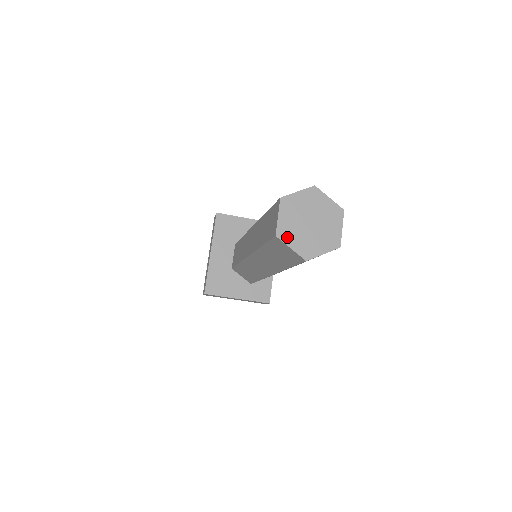
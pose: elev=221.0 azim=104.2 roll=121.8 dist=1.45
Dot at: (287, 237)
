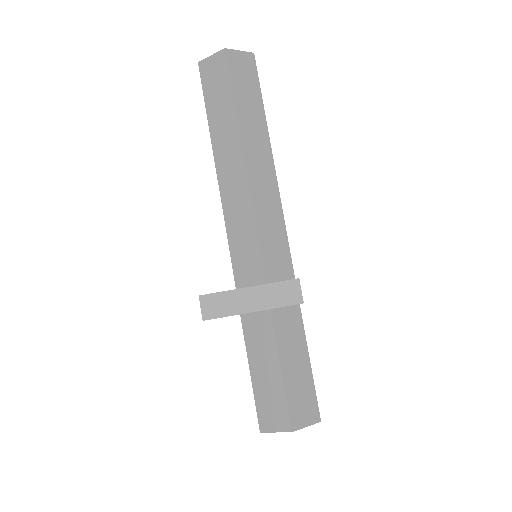
Dot at: (208, 61)
